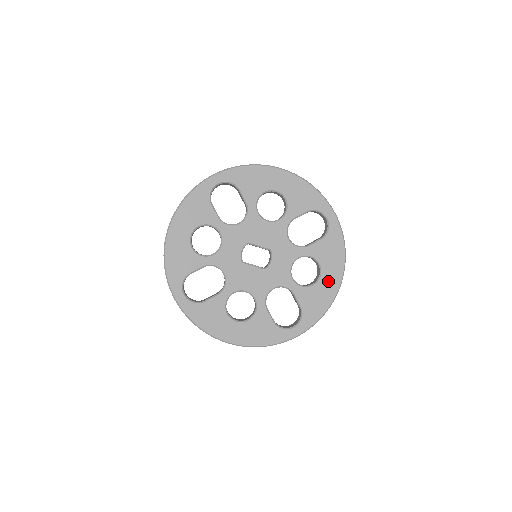
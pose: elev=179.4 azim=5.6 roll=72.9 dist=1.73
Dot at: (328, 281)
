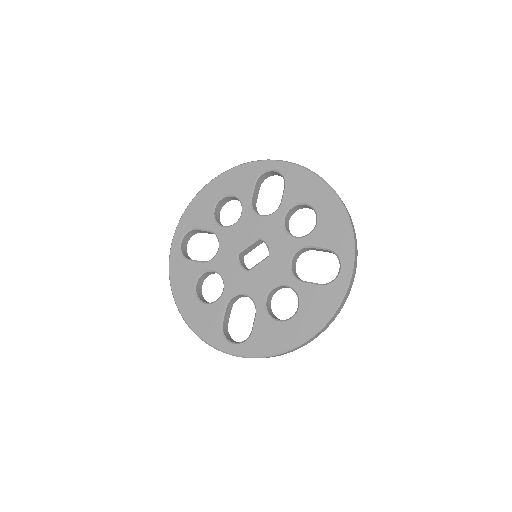
Dot at: (325, 206)
